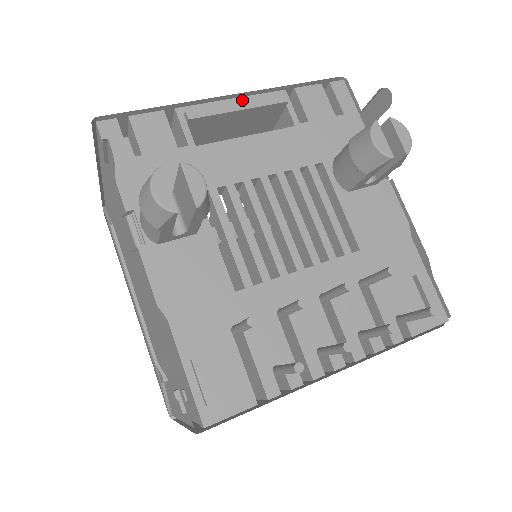
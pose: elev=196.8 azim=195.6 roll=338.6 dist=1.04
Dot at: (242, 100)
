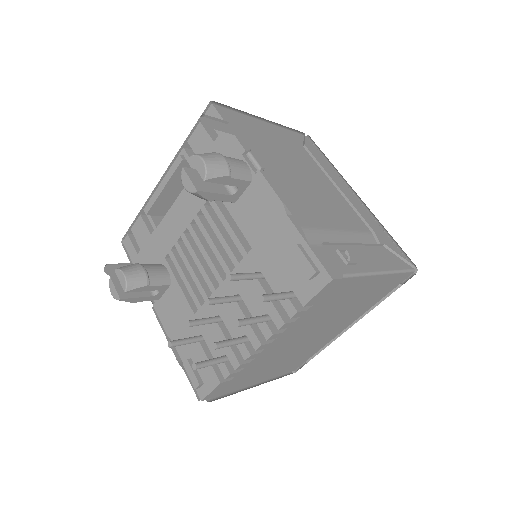
Dot at: occluded
